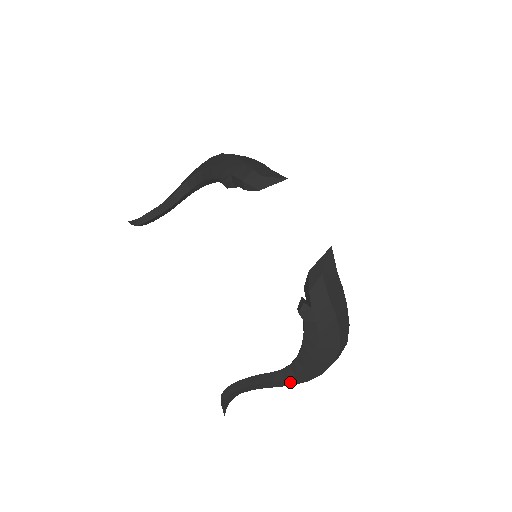
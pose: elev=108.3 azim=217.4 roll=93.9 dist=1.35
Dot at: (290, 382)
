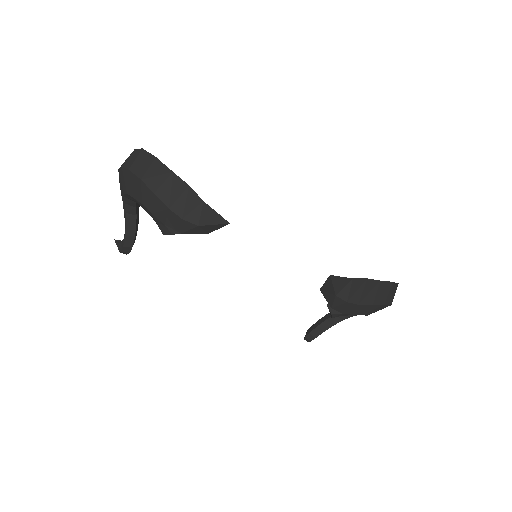
Dot at: occluded
